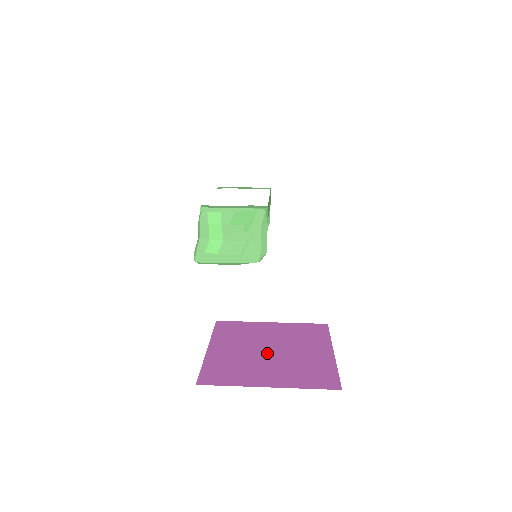
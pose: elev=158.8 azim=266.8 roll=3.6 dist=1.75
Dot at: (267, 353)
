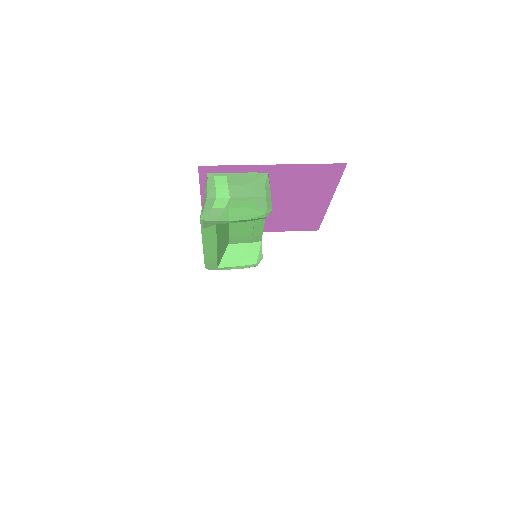
Dot at: occluded
